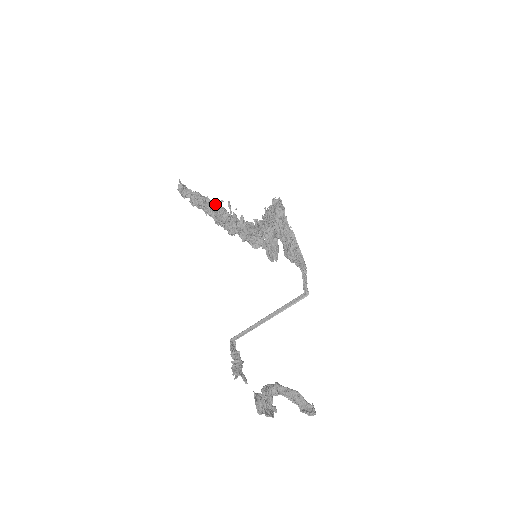
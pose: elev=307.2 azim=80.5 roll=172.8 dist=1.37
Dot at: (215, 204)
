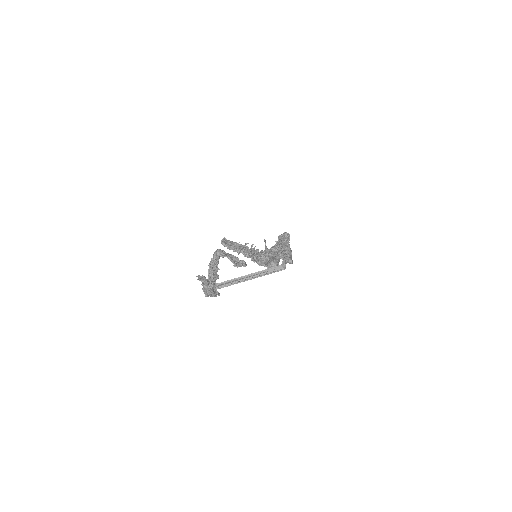
Dot at: occluded
